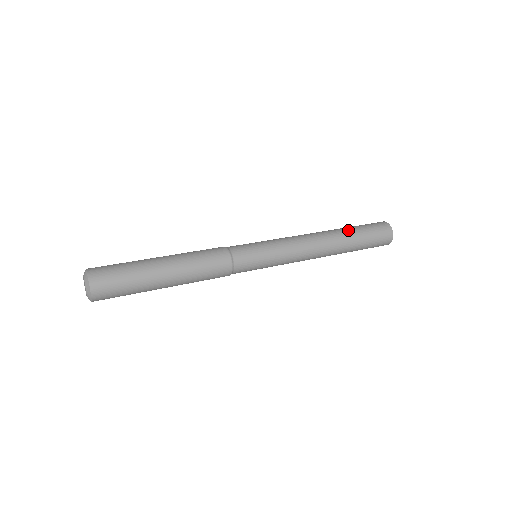
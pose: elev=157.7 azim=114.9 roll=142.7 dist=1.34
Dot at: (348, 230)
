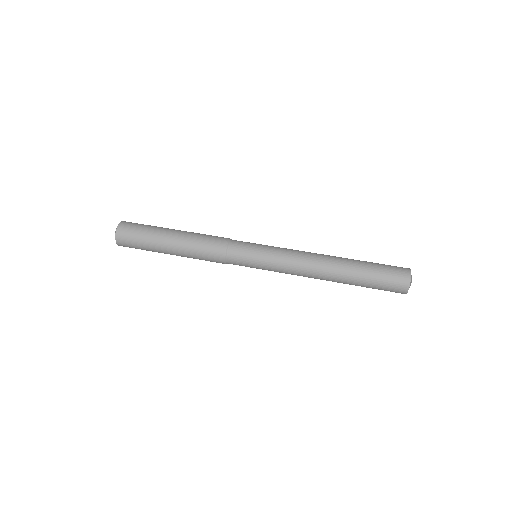
Dot at: (355, 276)
